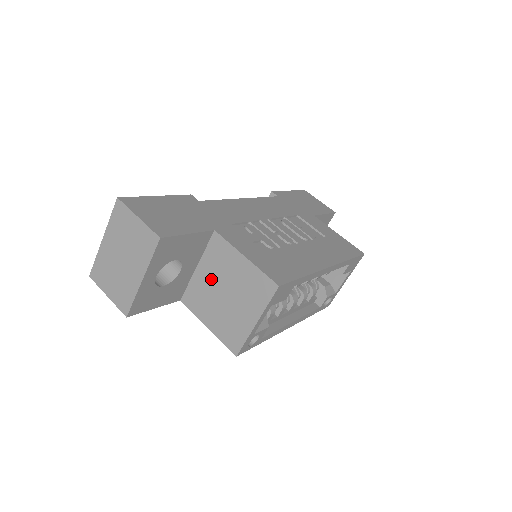
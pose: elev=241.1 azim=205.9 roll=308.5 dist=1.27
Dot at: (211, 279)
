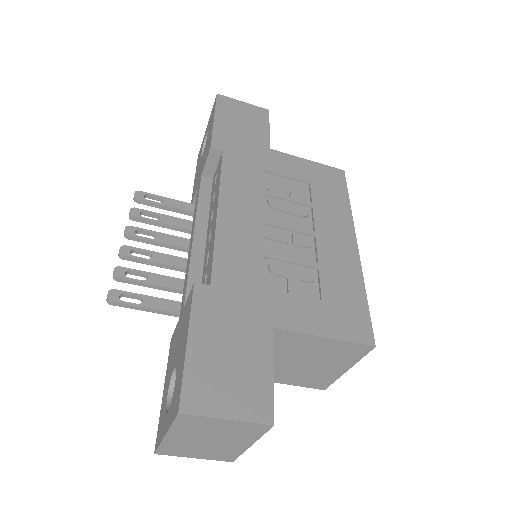
Dot at: (278, 358)
